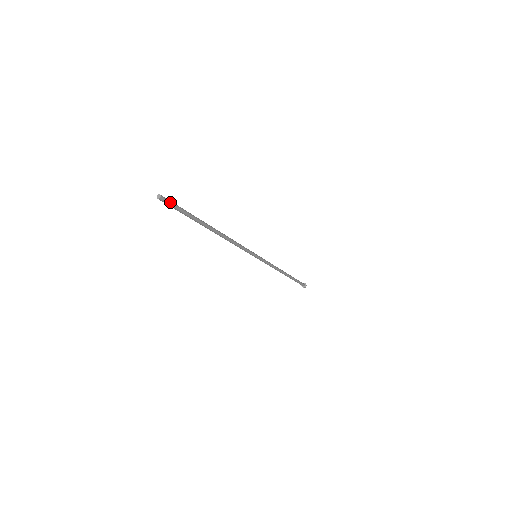
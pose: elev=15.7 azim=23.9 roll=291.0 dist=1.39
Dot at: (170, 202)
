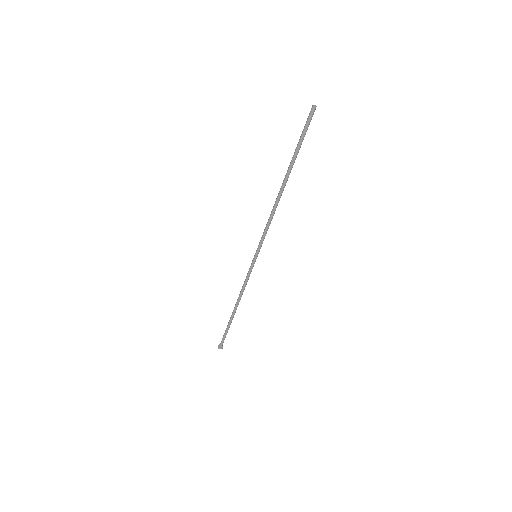
Dot at: (310, 119)
